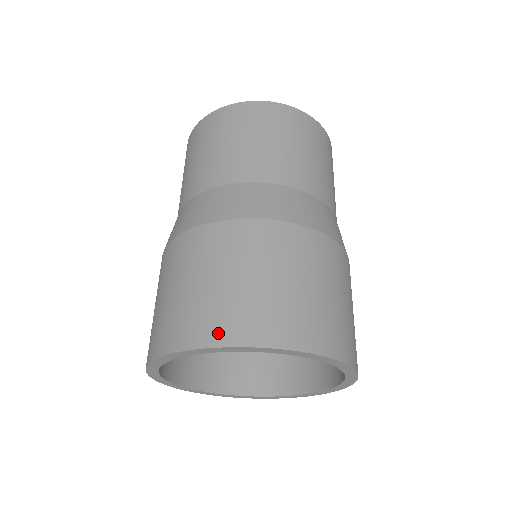
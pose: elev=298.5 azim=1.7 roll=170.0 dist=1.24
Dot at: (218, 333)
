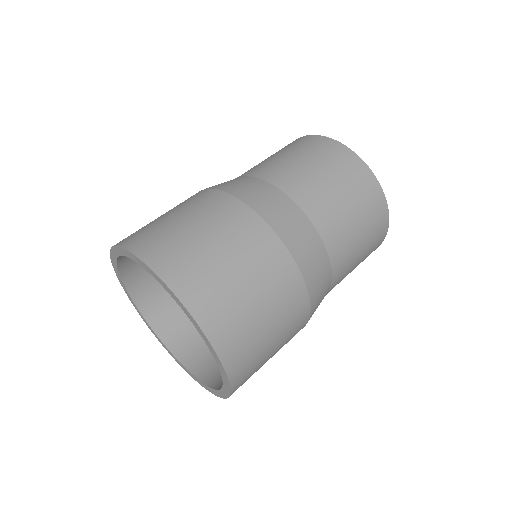
Dot at: (206, 314)
